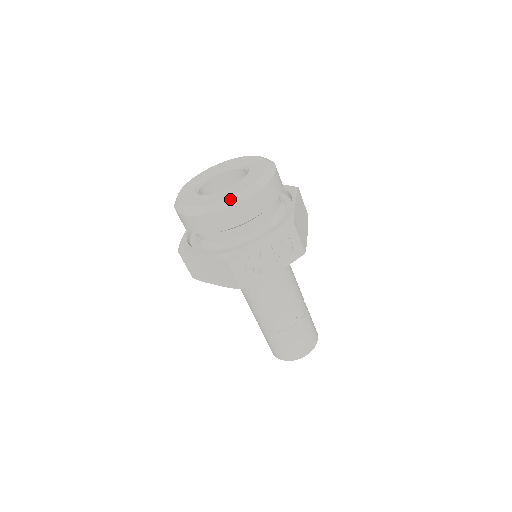
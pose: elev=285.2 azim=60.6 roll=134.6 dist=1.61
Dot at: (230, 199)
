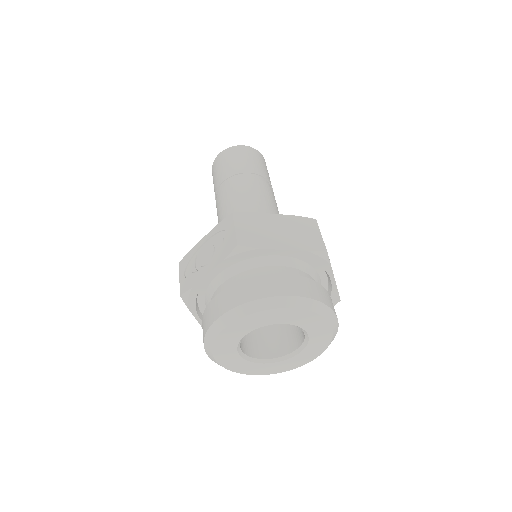
Dot at: (306, 363)
